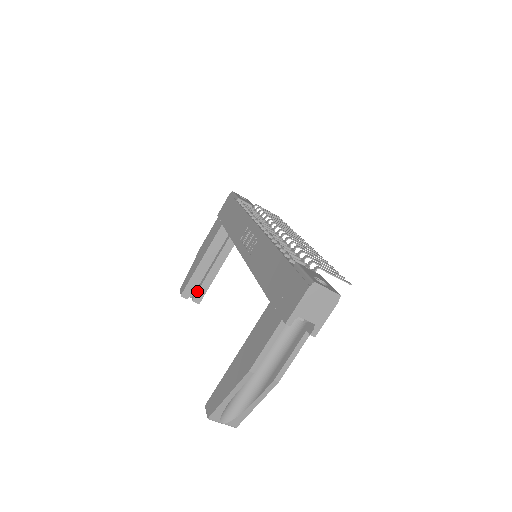
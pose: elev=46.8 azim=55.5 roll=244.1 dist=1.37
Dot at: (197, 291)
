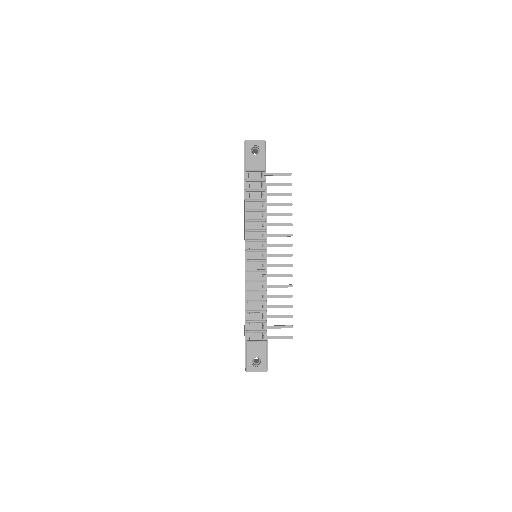
Dot at: occluded
